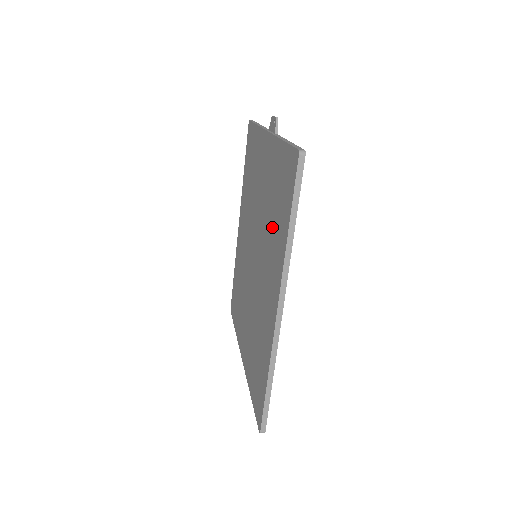
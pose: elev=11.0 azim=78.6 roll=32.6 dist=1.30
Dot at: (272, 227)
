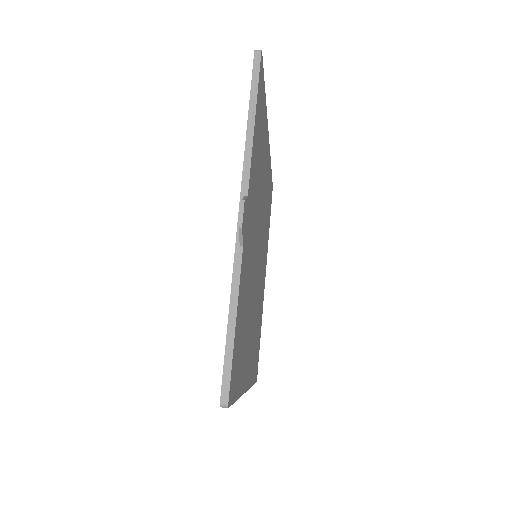
Dot at: occluded
